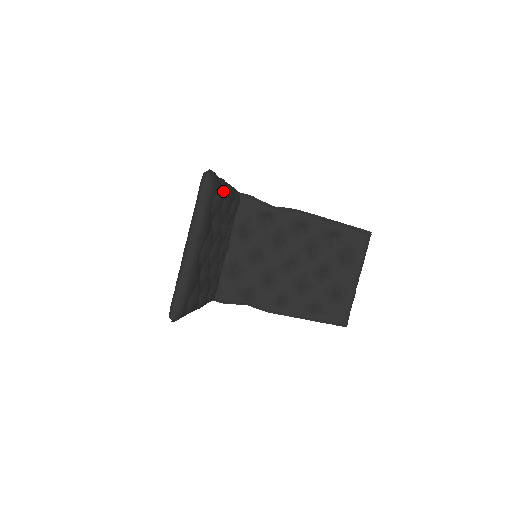
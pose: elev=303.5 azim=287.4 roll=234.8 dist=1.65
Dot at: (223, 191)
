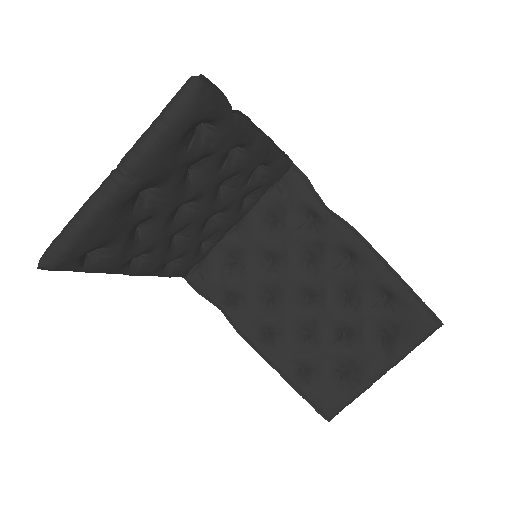
Dot at: (230, 131)
